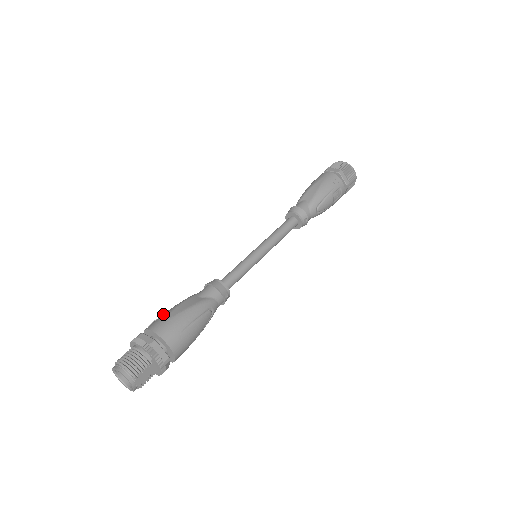
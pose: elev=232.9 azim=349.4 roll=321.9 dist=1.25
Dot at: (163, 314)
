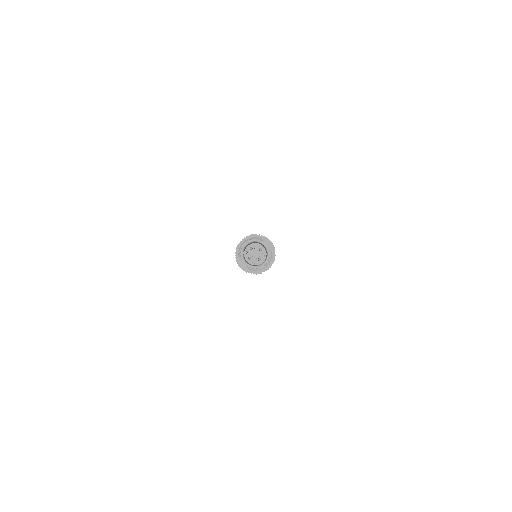
Dot at: occluded
